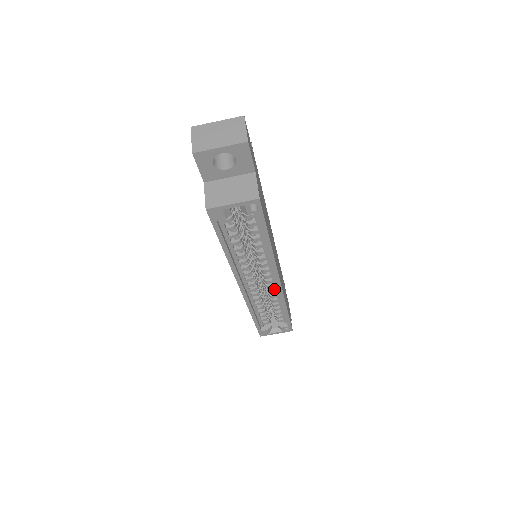
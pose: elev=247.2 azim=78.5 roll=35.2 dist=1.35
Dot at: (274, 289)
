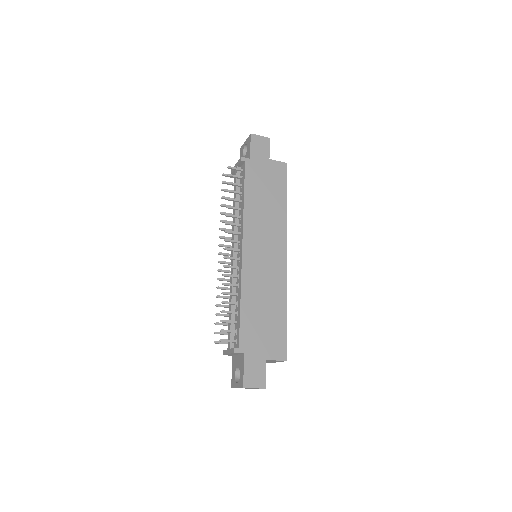
Dot at: occluded
